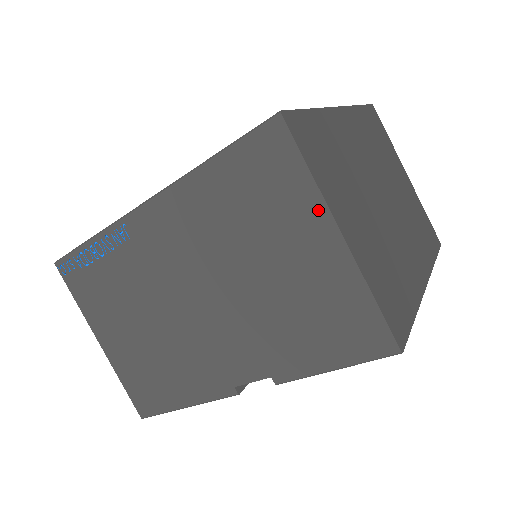
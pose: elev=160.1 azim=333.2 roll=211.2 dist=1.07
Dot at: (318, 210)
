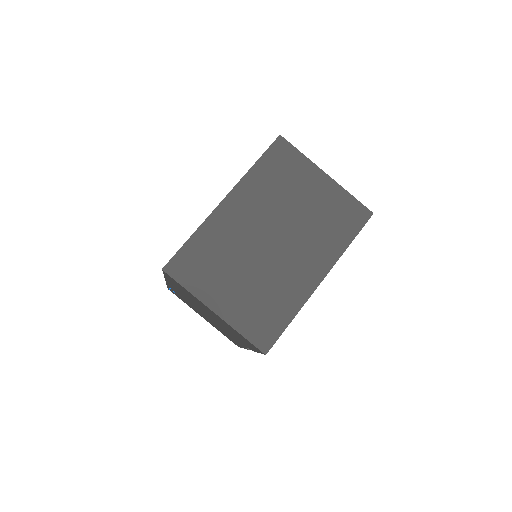
Dot at: (201, 302)
